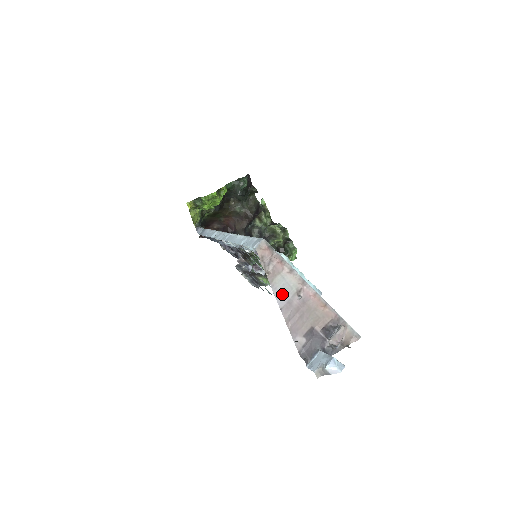
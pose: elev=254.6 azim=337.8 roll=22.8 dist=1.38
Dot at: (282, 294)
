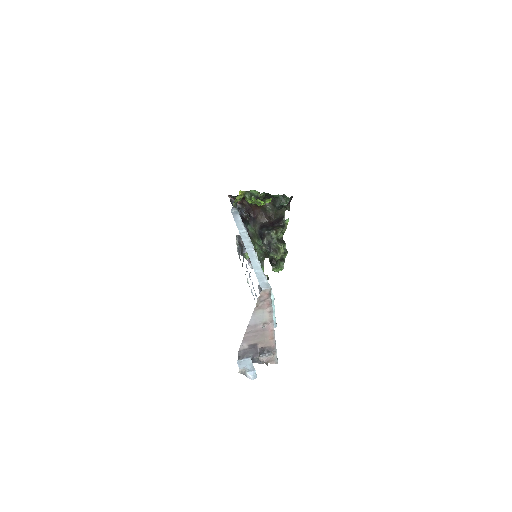
Dot at: (255, 319)
